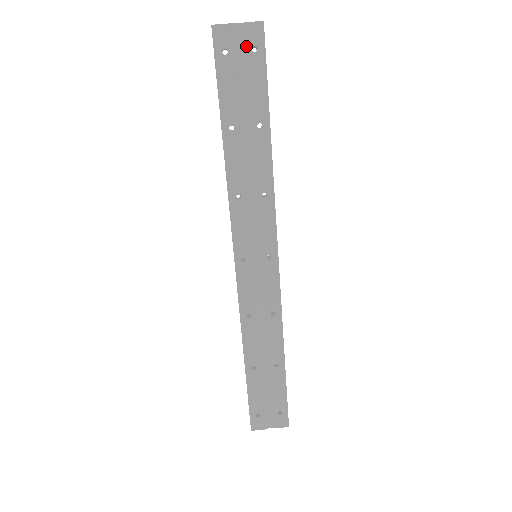
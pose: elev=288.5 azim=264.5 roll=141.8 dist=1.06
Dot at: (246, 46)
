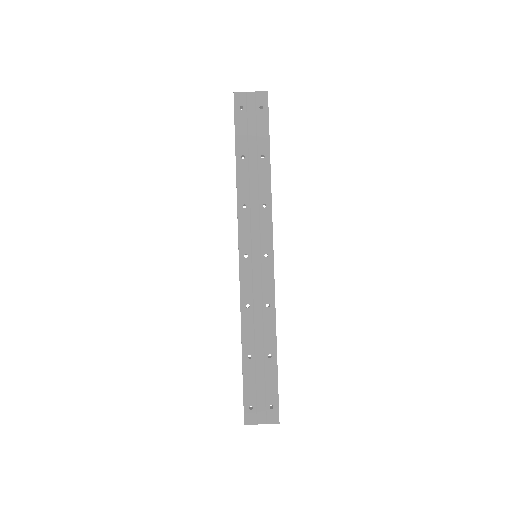
Dot at: (256, 105)
